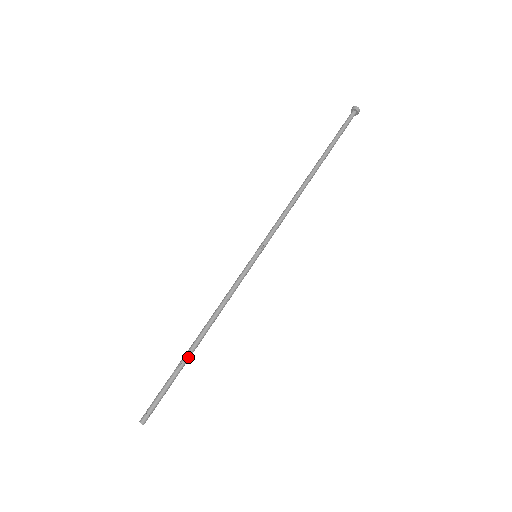
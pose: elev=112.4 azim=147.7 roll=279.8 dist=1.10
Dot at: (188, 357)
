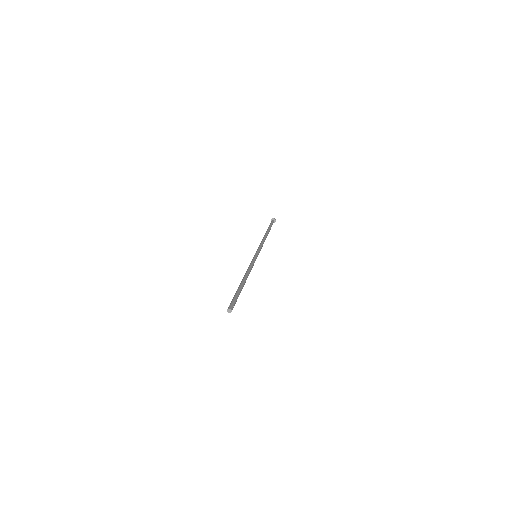
Dot at: (241, 285)
